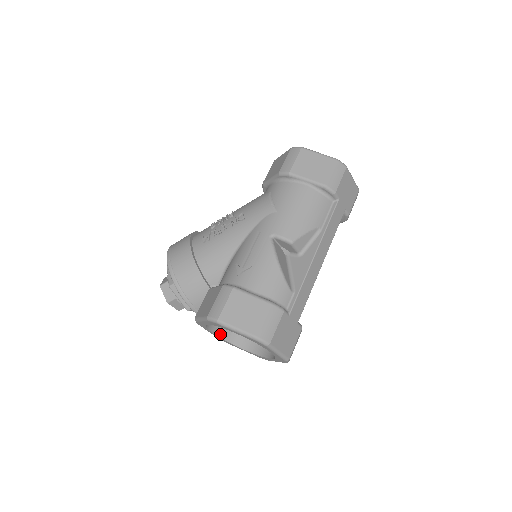
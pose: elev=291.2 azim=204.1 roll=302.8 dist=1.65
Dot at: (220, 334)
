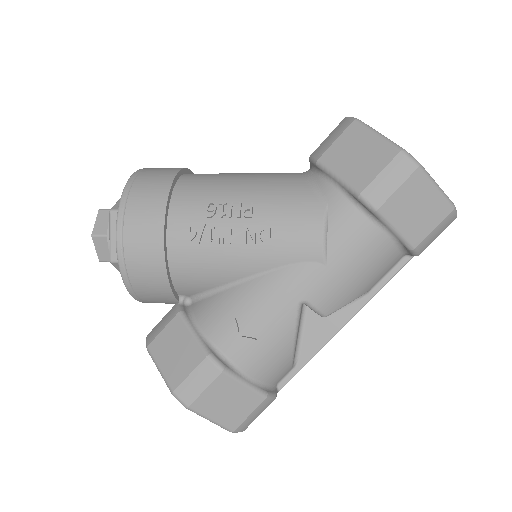
Dot at: occluded
